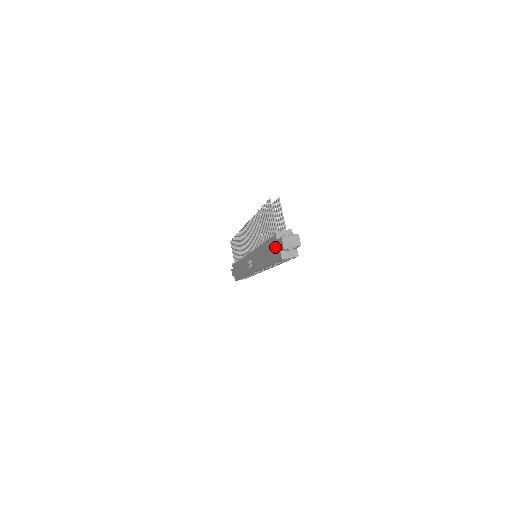
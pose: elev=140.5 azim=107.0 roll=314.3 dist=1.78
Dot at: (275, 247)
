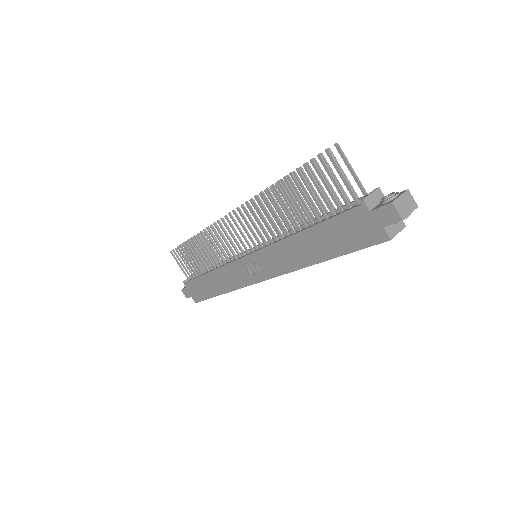
Dot at: (361, 225)
